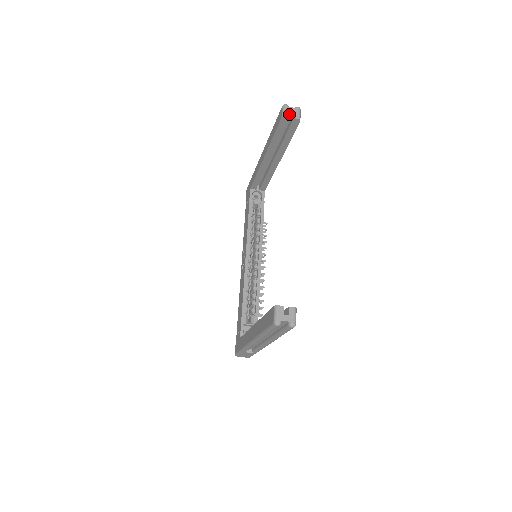
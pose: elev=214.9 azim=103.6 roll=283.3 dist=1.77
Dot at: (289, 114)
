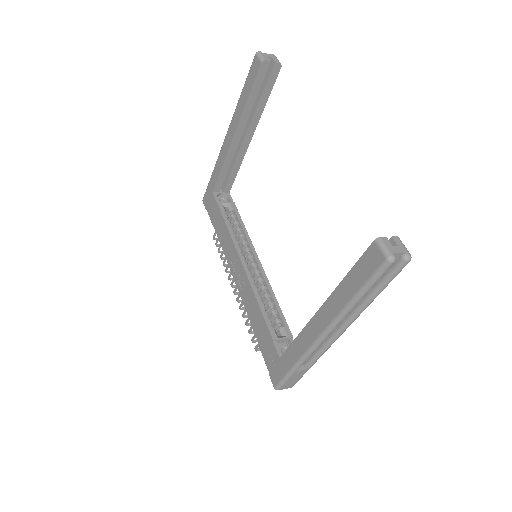
Dot at: (268, 59)
